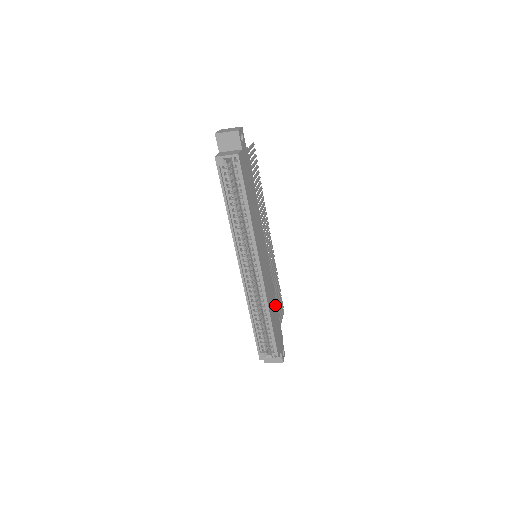
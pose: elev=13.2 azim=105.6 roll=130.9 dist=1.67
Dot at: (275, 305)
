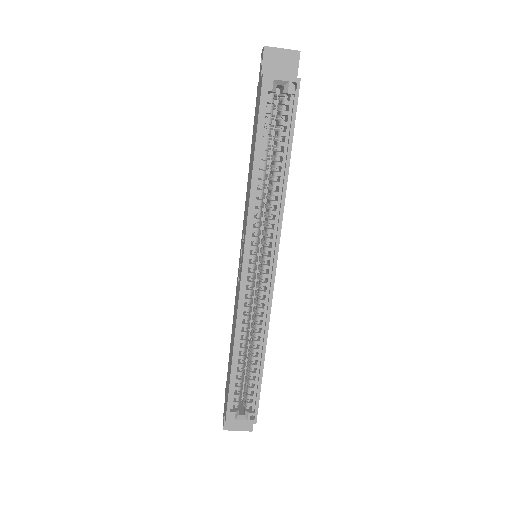
Dot at: occluded
